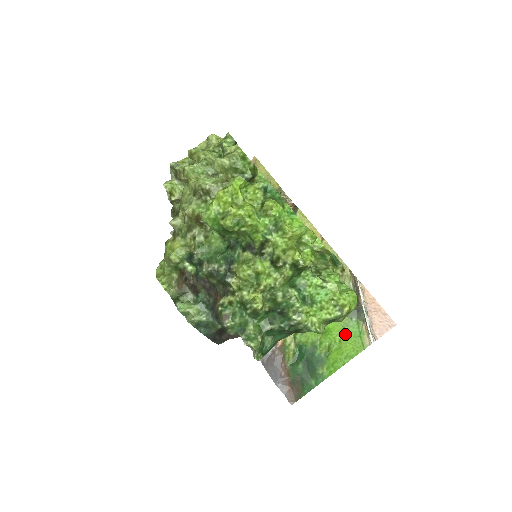
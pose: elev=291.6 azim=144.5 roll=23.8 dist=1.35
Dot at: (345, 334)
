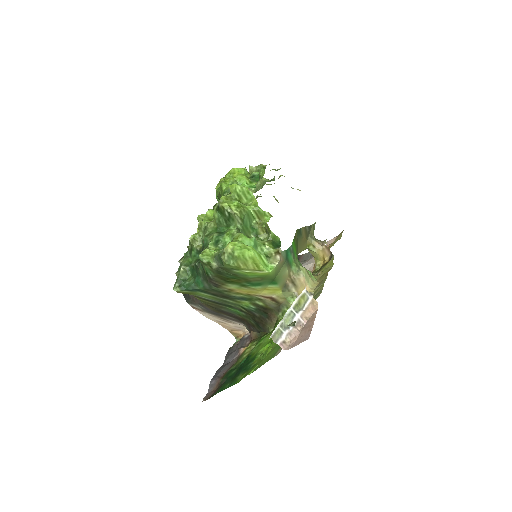
Dot at: (275, 346)
